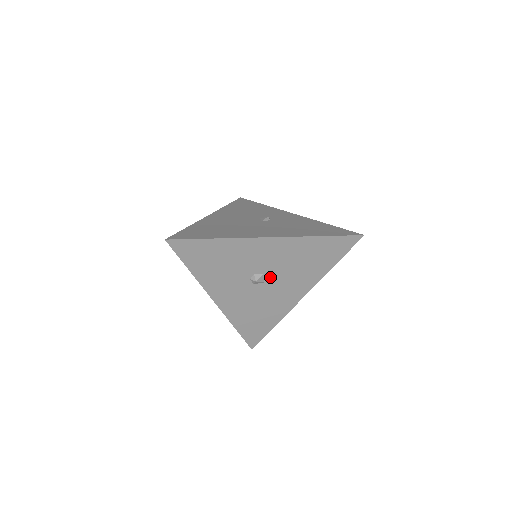
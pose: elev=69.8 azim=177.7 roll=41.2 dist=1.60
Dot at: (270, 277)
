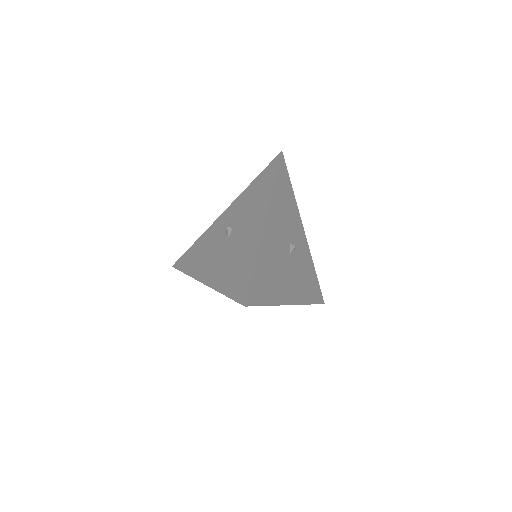
Dot at: occluded
